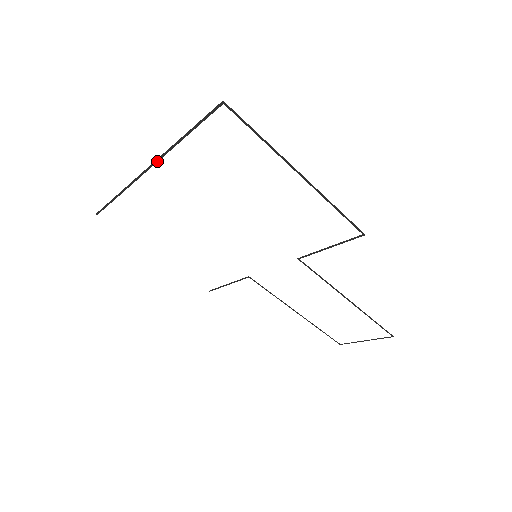
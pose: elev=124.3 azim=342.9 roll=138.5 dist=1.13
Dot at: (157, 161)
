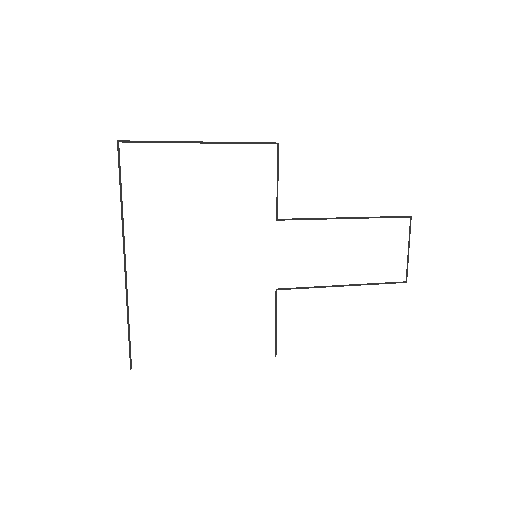
Dot at: (124, 241)
